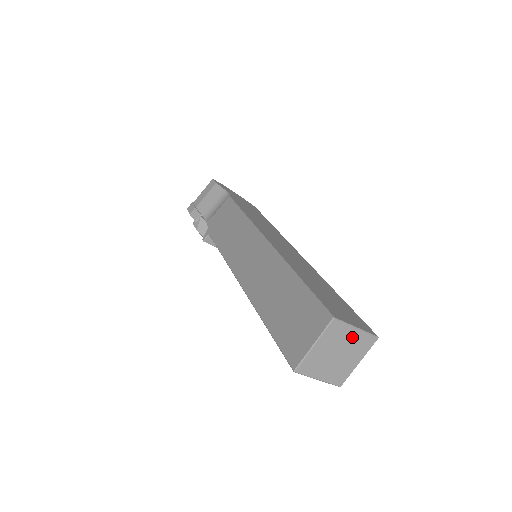
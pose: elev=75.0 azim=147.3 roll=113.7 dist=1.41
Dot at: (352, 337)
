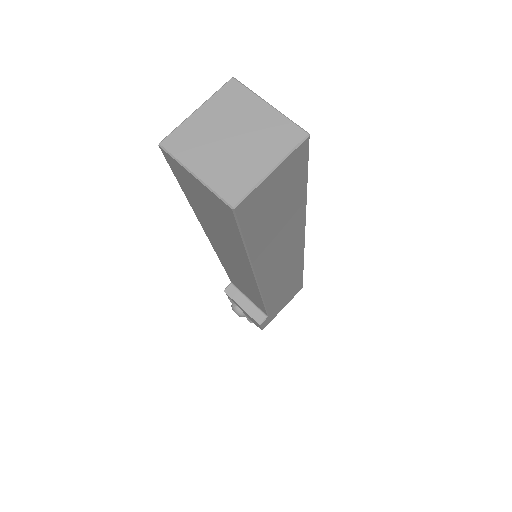
Dot at: (260, 116)
